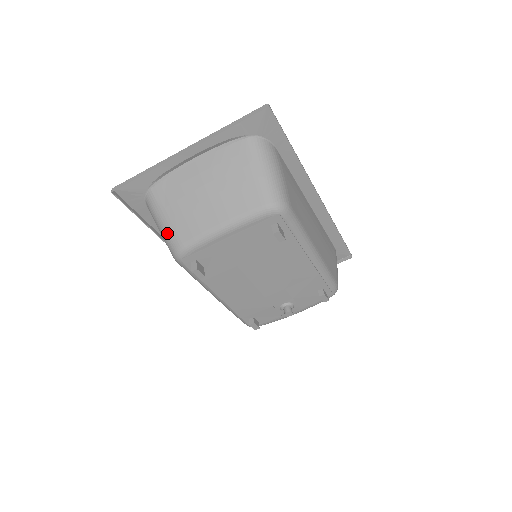
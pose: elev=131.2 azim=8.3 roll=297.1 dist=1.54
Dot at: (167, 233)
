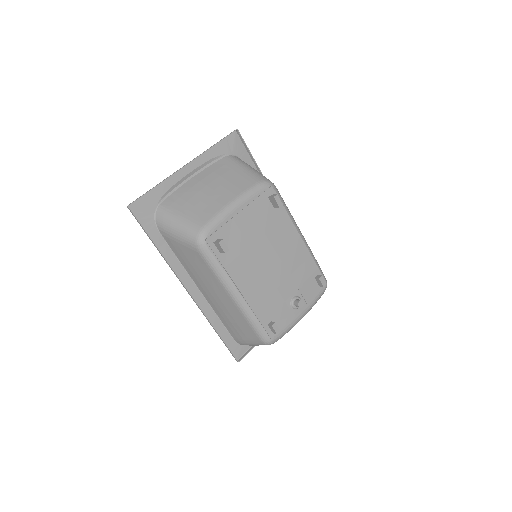
Dot at: (186, 225)
